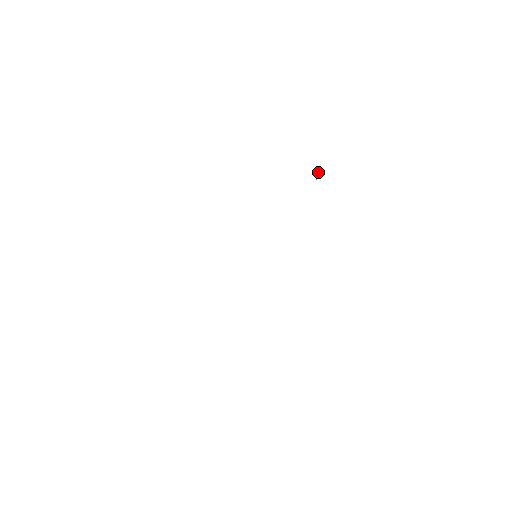
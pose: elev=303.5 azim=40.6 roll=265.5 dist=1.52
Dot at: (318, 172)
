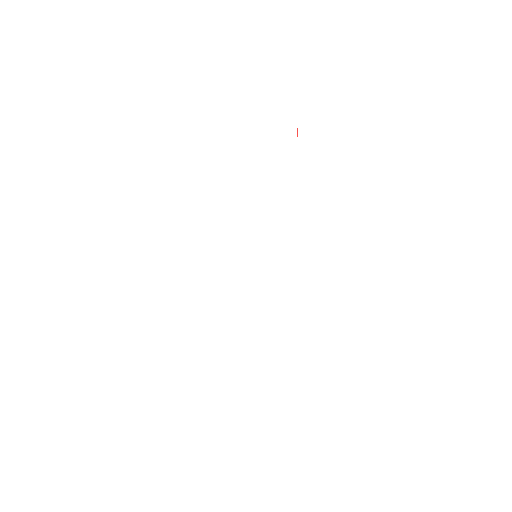
Dot at: (297, 135)
